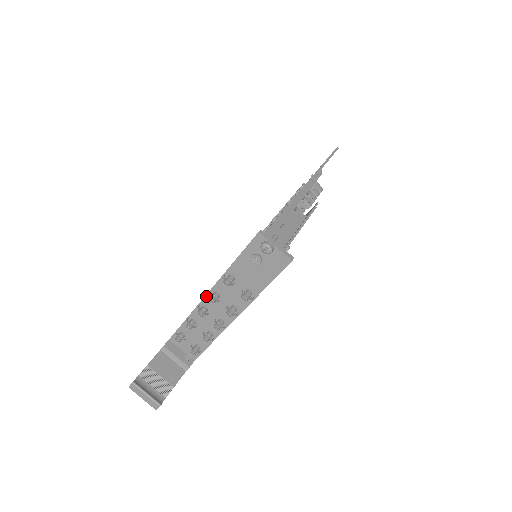
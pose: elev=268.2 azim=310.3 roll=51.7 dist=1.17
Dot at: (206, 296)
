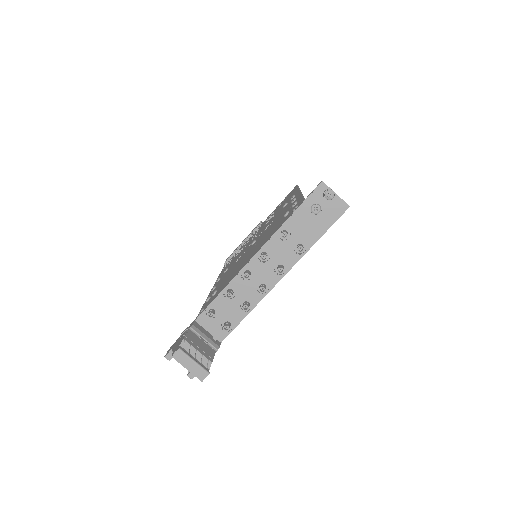
Dot at: (254, 257)
